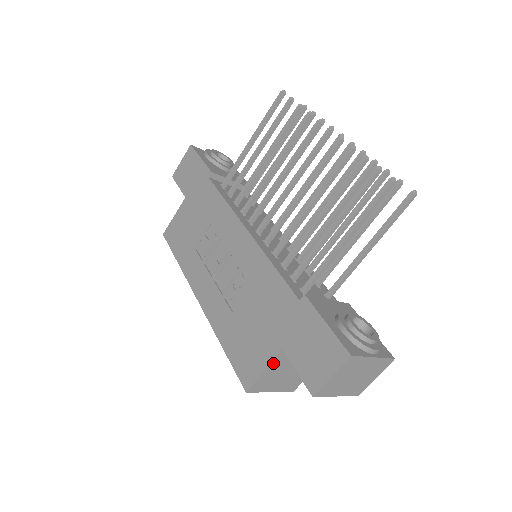
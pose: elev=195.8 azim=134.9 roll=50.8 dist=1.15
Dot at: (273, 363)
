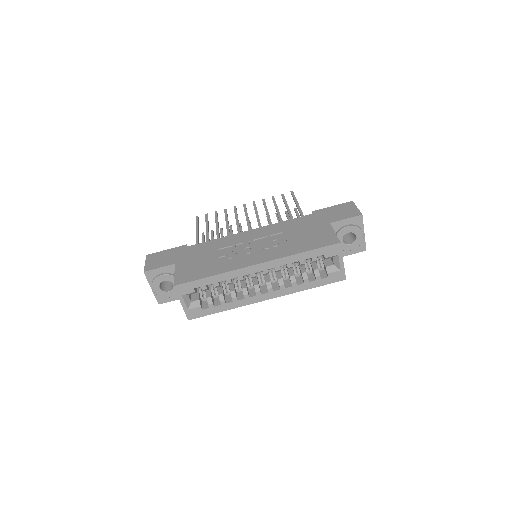
Dot at: (333, 231)
